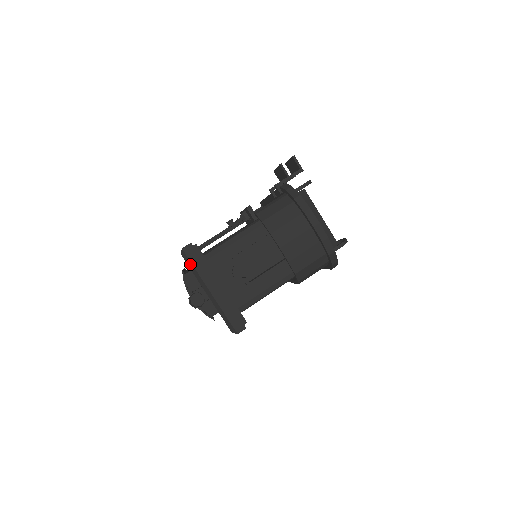
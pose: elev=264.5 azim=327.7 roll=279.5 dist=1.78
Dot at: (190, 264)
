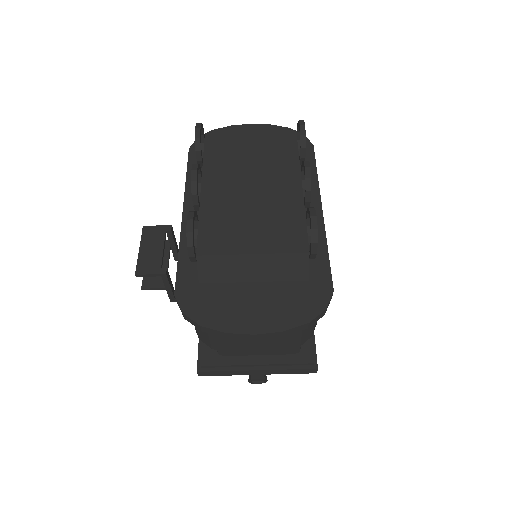
Dot at: (219, 375)
